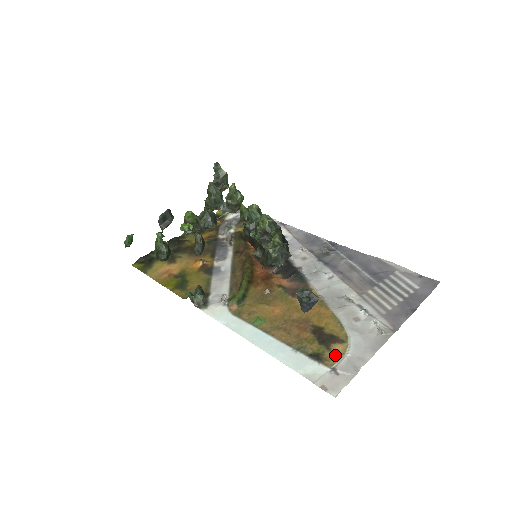
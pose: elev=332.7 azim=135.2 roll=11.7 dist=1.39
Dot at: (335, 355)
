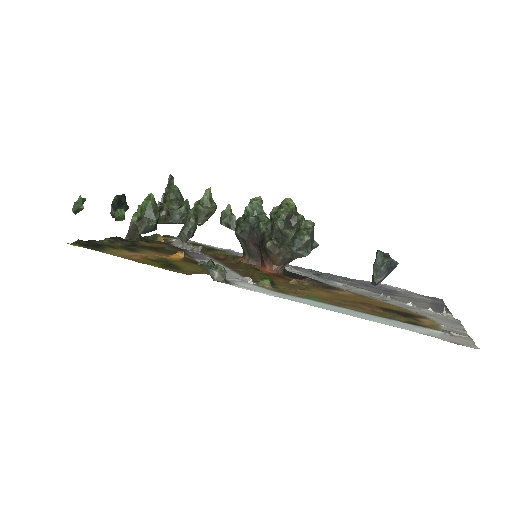
Dot at: (430, 324)
